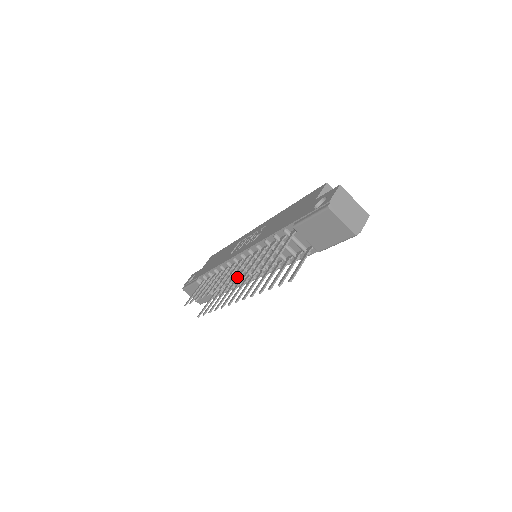
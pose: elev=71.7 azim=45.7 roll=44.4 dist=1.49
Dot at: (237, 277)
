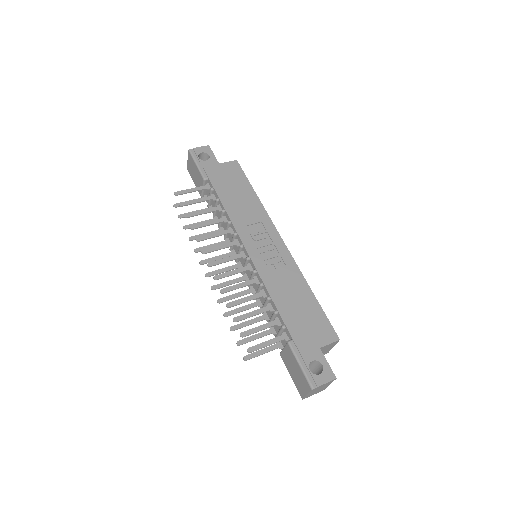
Dot at: (226, 288)
